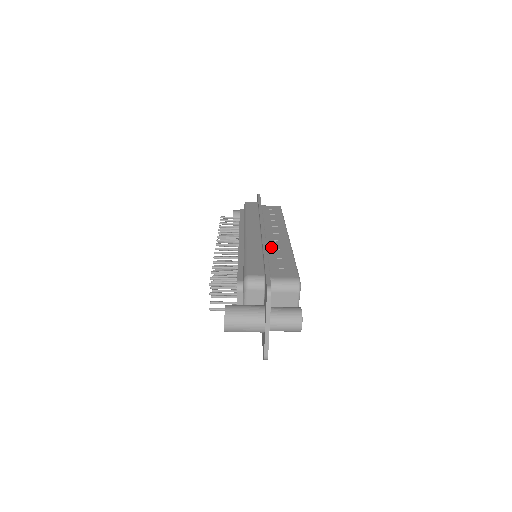
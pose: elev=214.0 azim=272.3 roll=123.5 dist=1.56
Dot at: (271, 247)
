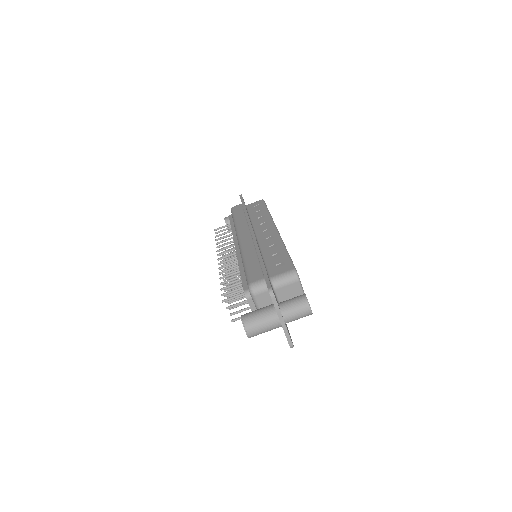
Dot at: (264, 246)
